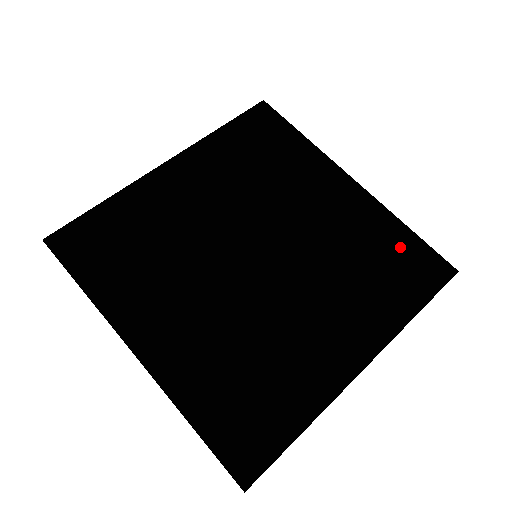
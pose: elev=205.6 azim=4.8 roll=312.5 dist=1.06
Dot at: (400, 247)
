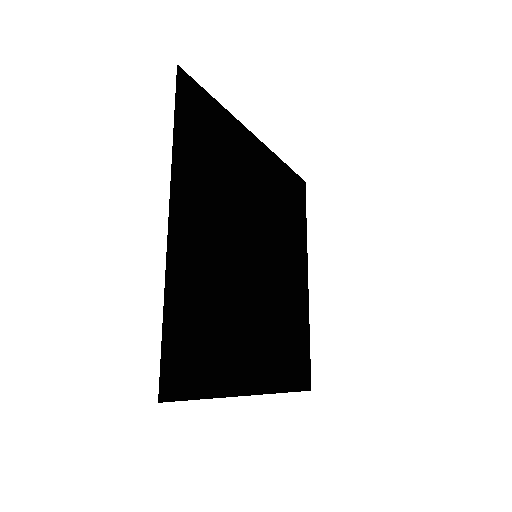
Dot at: (289, 184)
